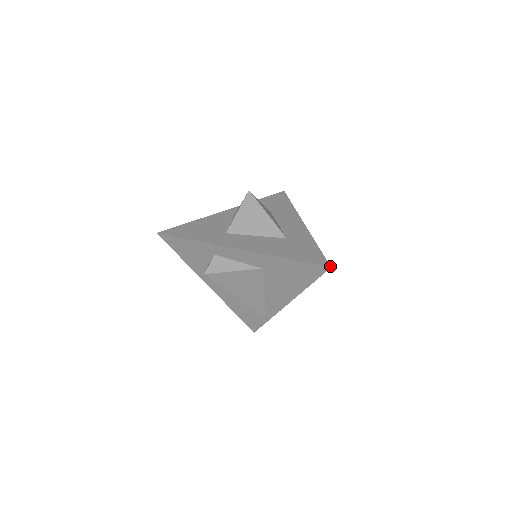
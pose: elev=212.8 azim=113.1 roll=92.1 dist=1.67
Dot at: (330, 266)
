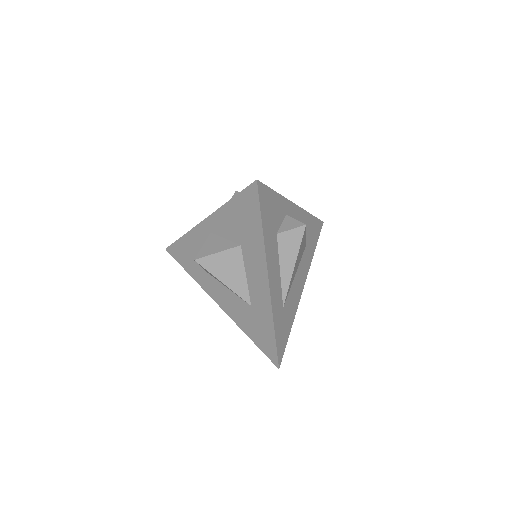
Dot at: (278, 368)
